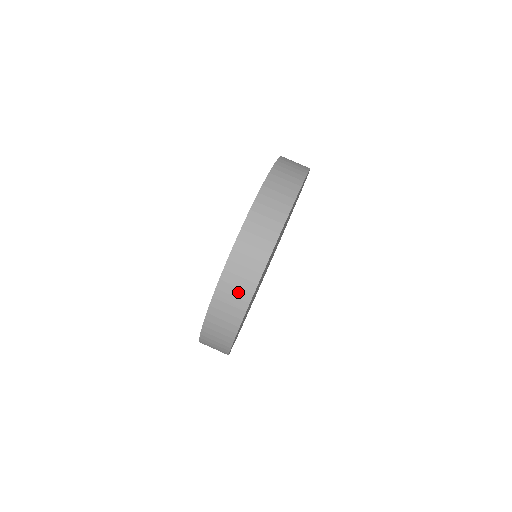
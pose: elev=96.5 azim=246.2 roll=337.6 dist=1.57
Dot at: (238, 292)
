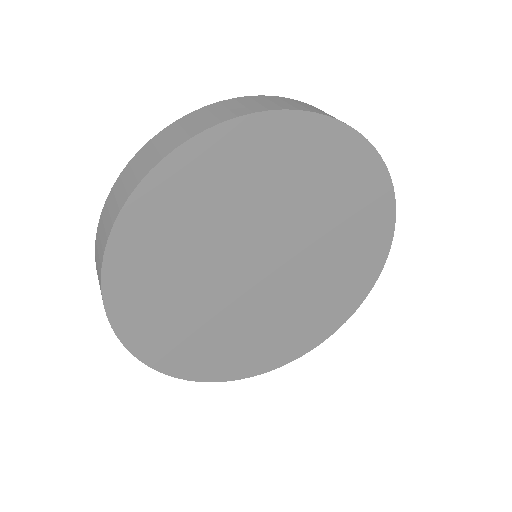
Dot at: (253, 105)
